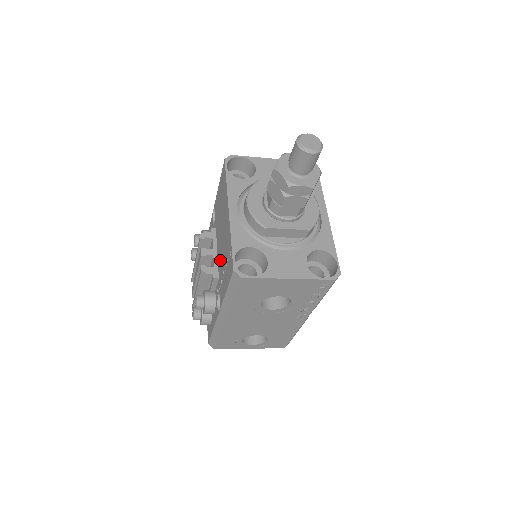
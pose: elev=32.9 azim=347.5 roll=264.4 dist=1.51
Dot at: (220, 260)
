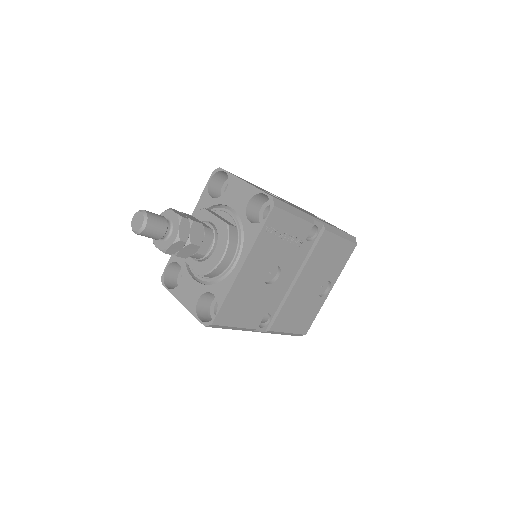
Dot at: occluded
